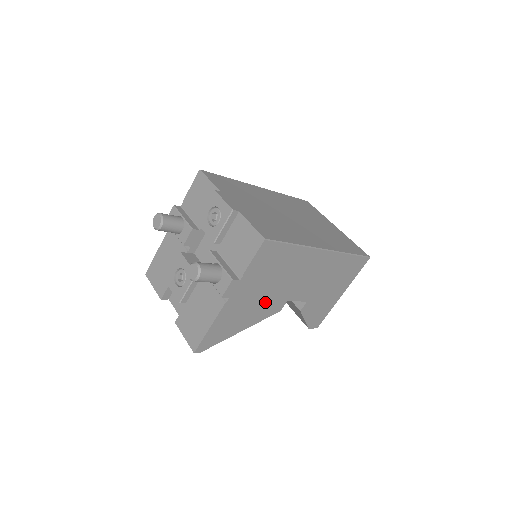
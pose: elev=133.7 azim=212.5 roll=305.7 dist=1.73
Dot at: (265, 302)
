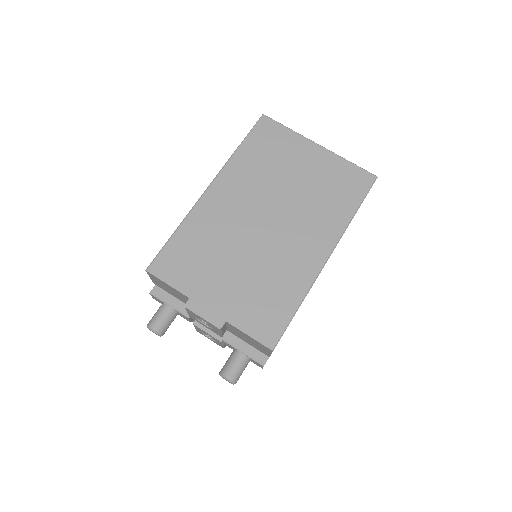
Dot at: occluded
